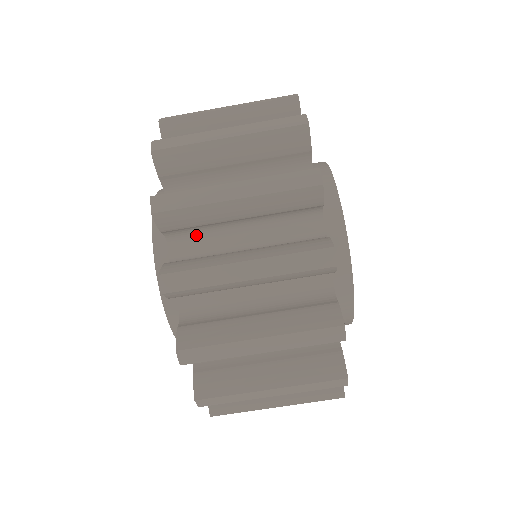
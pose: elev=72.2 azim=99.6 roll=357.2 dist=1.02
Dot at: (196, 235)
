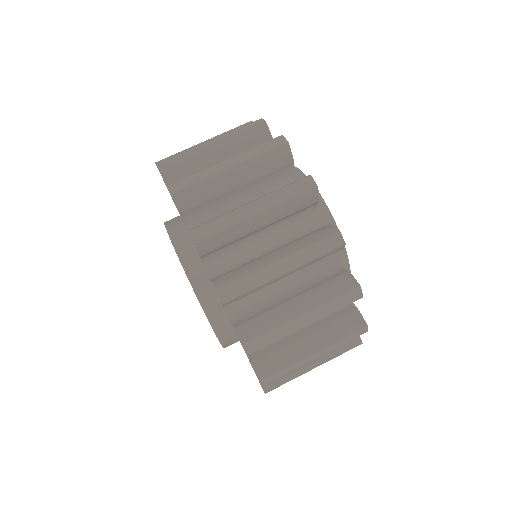
Dot at: occluded
